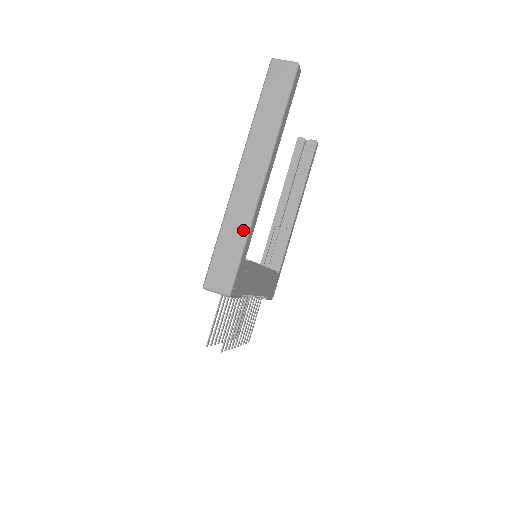
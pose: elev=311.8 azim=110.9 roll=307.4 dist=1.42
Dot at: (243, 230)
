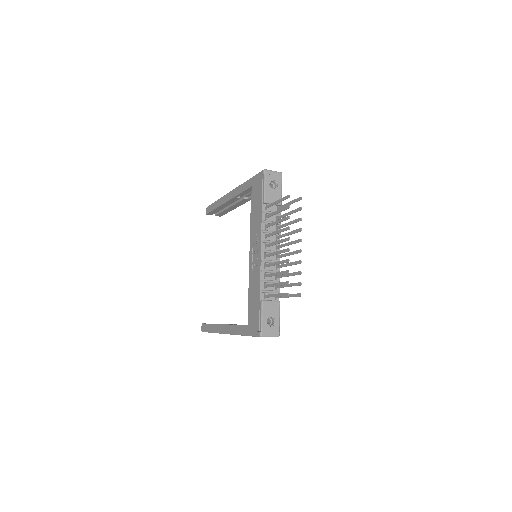
Dot at: occluded
